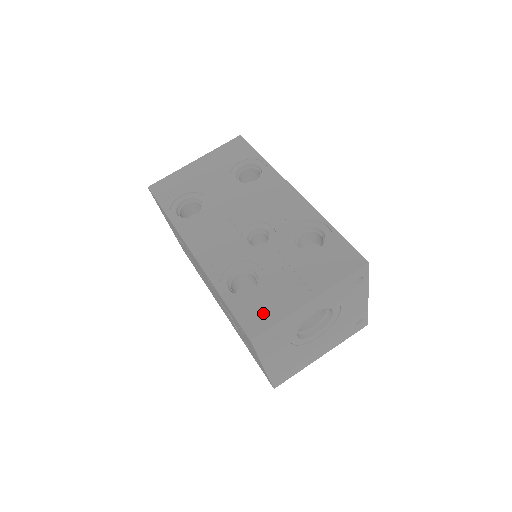
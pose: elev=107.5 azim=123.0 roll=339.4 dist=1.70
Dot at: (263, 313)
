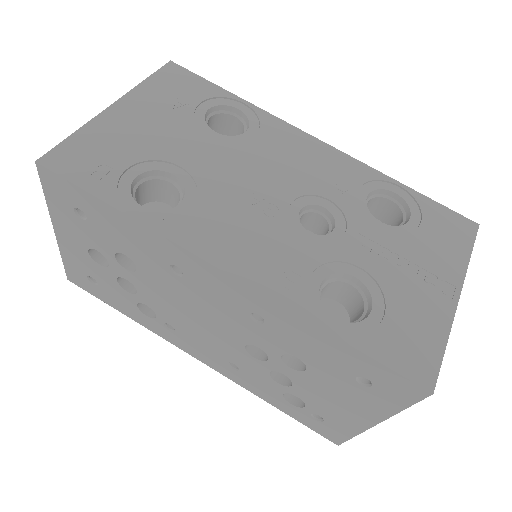
Dot at: (416, 339)
